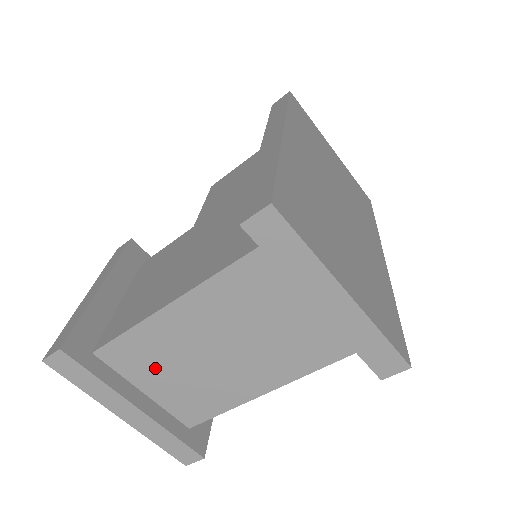
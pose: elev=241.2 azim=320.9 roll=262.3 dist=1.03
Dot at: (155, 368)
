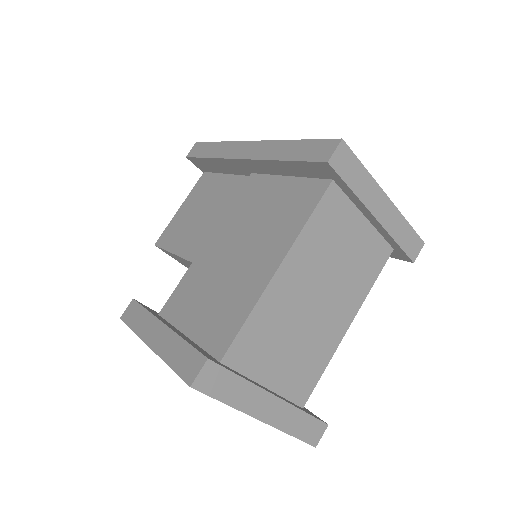
Dot at: (272, 349)
